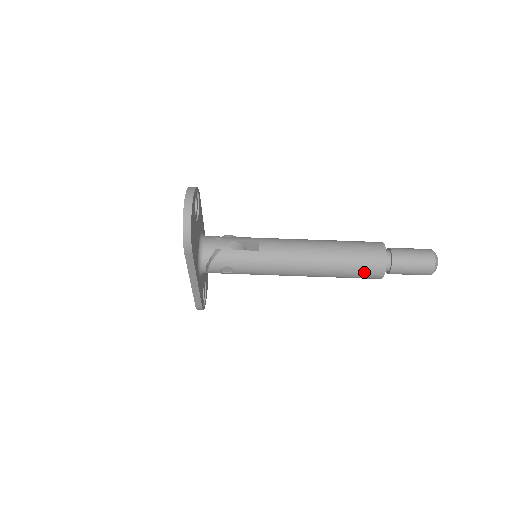
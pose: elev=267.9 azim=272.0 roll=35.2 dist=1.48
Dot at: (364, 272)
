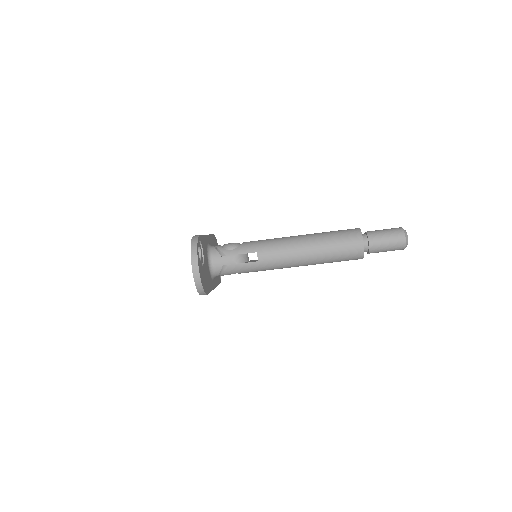
Dot at: (346, 260)
